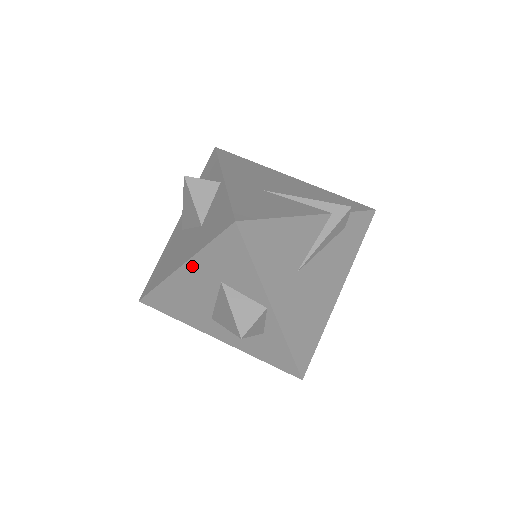
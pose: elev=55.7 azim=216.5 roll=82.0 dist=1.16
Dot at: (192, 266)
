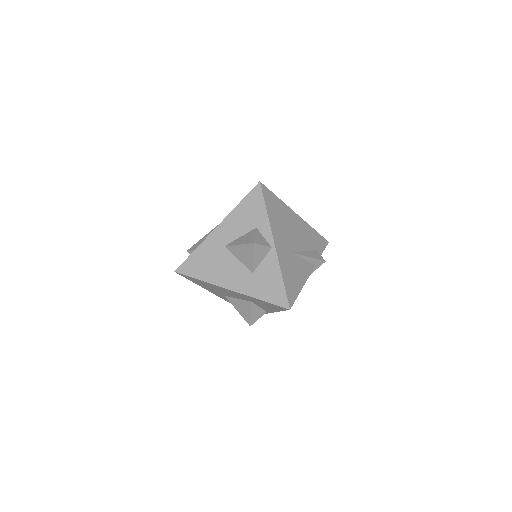
Dot at: (240, 294)
